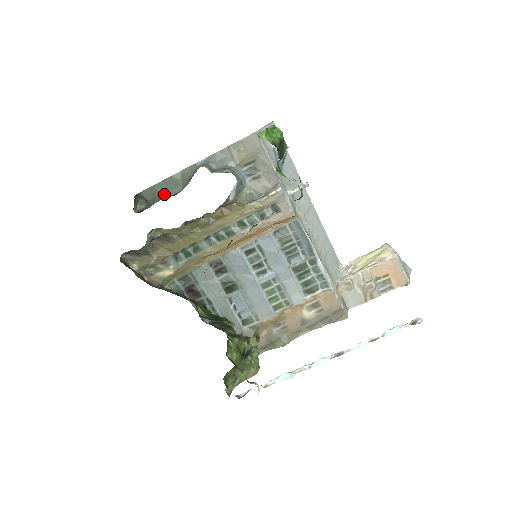
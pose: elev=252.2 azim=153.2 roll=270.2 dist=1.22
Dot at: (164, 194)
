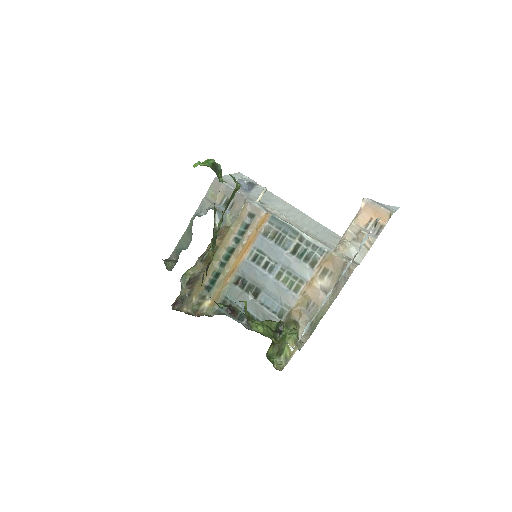
Dot at: occluded
